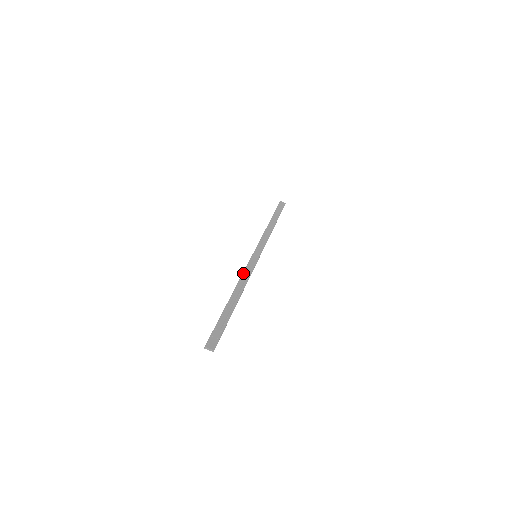
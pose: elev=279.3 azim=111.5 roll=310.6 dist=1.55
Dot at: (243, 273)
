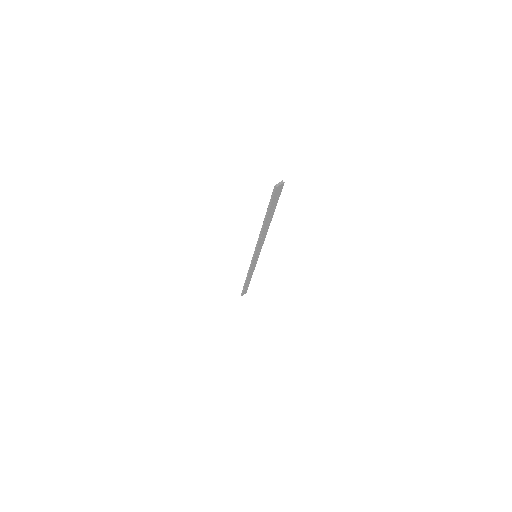
Dot at: (257, 242)
